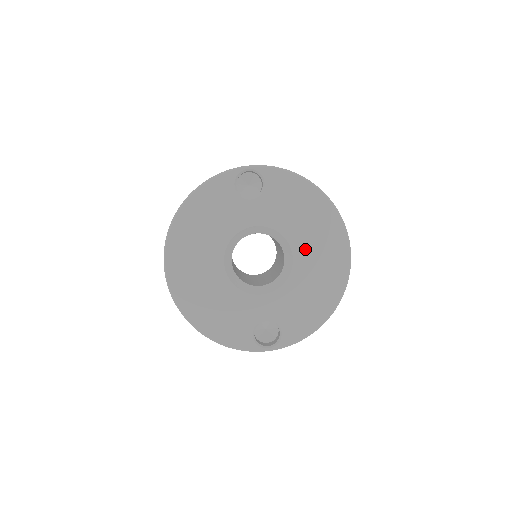
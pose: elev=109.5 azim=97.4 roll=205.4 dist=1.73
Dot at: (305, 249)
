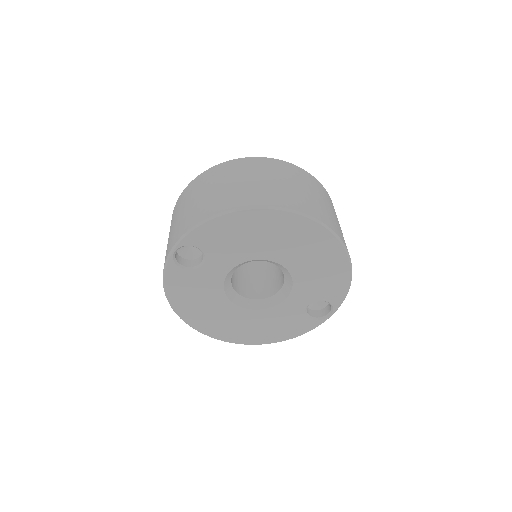
Dot at: (279, 252)
